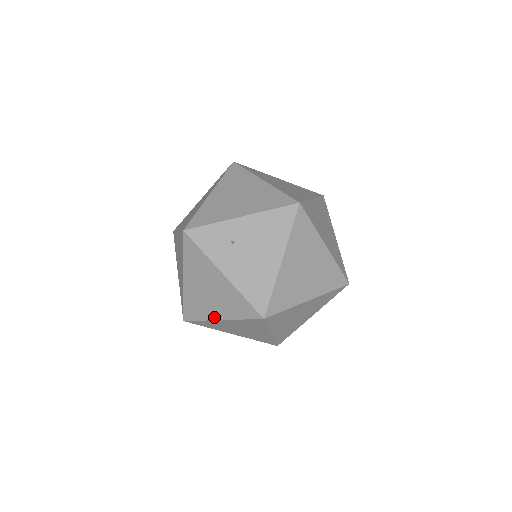
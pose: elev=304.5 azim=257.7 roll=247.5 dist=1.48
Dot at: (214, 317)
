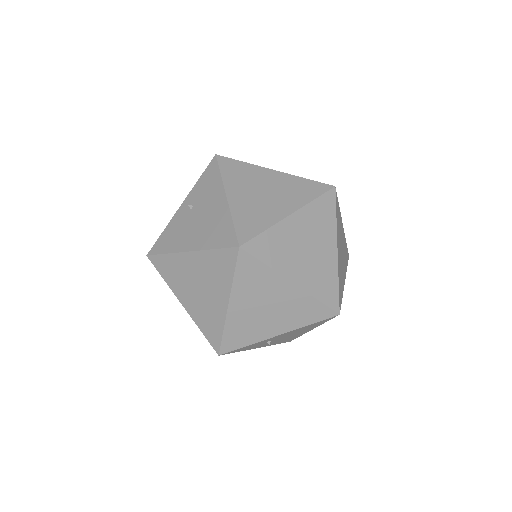
Dot at: occluded
